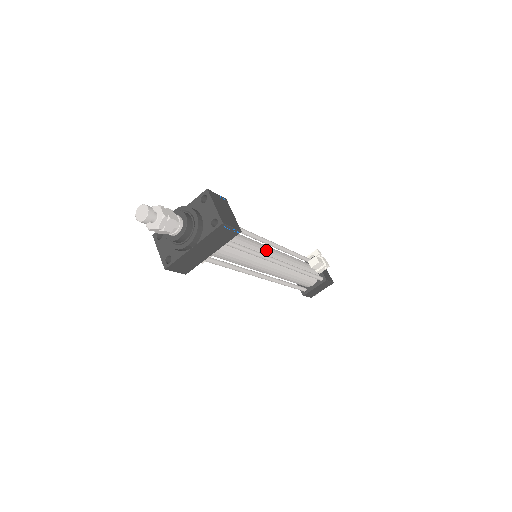
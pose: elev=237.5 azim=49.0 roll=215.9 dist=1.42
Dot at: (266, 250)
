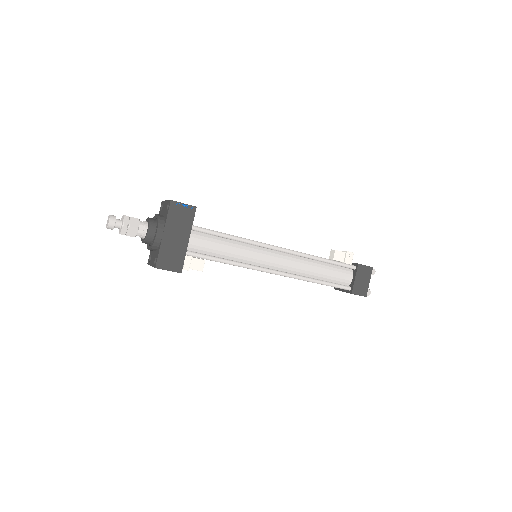
Dot at: occluded
